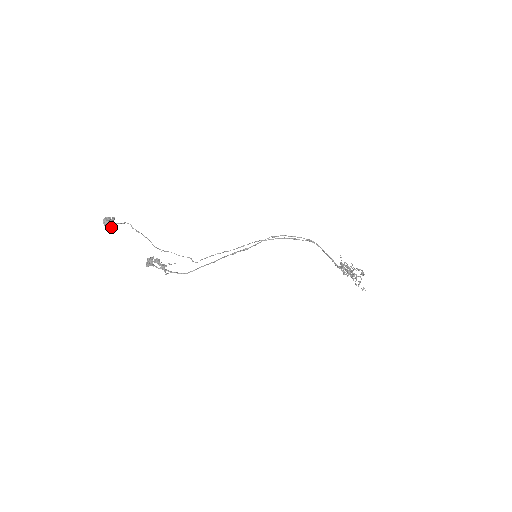
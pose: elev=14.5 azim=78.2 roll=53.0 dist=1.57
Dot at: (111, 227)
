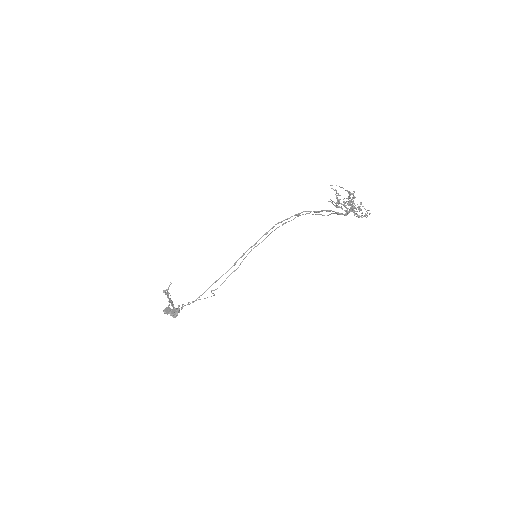
Dot at: (173, 315)
